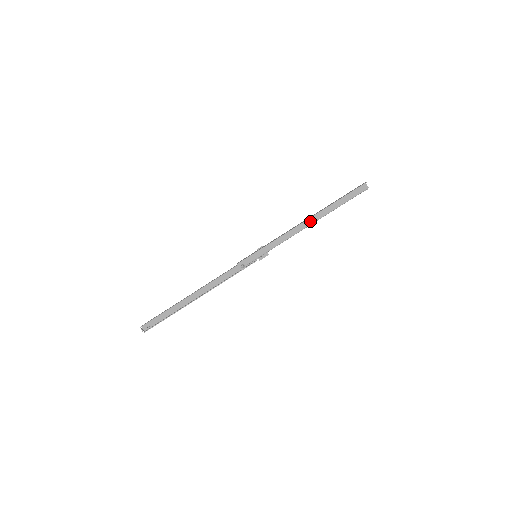
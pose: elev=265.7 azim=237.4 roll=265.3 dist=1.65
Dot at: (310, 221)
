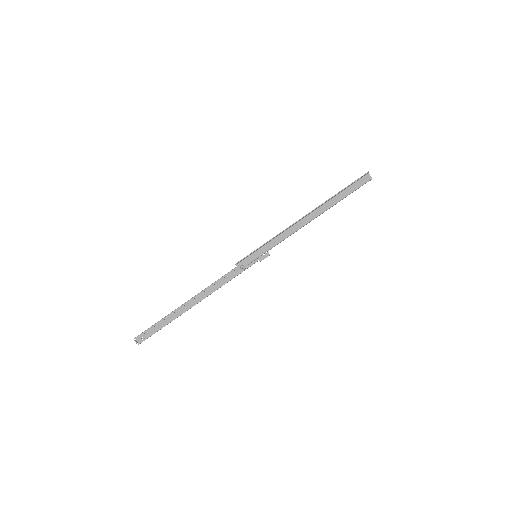
Dot at: (312, 216)
